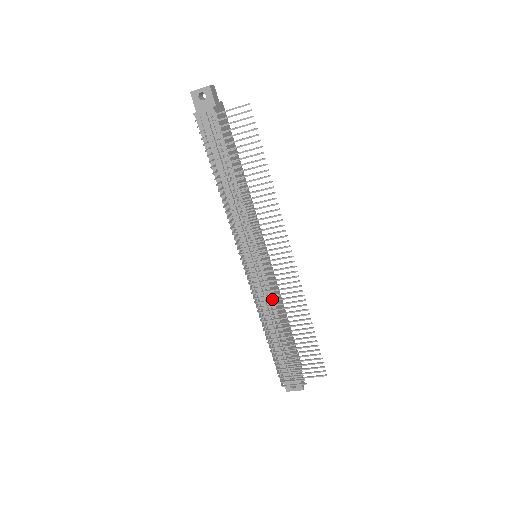
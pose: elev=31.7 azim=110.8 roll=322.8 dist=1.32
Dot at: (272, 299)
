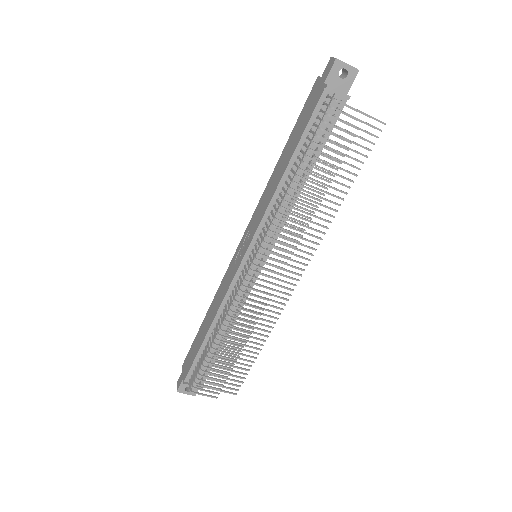
Dot at: (242, 305)
